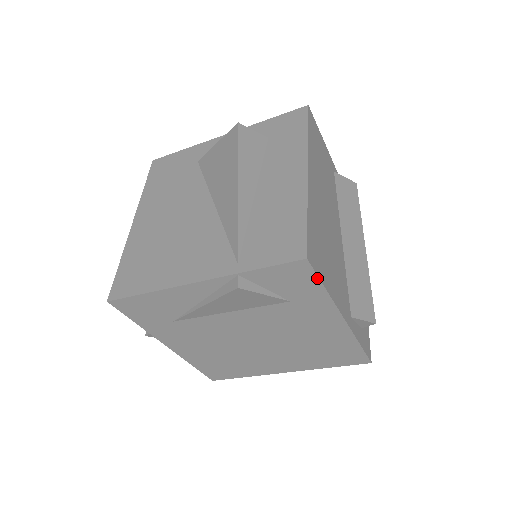
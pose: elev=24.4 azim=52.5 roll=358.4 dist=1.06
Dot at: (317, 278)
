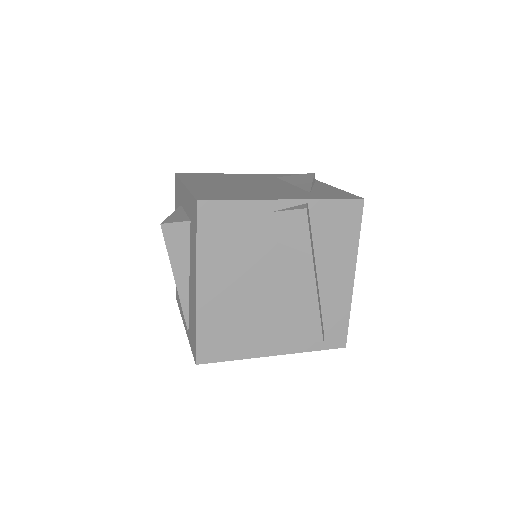
Dot at: (218, 361)
